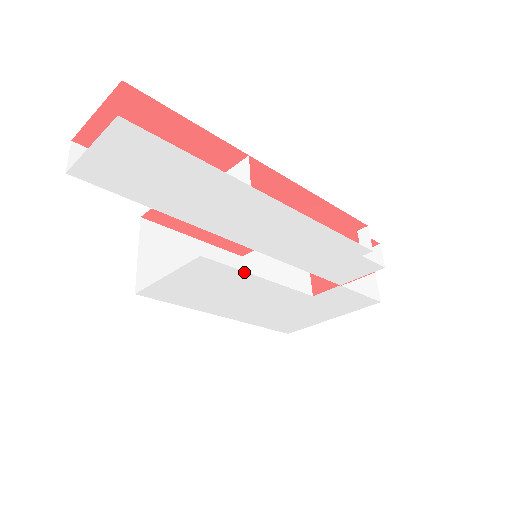
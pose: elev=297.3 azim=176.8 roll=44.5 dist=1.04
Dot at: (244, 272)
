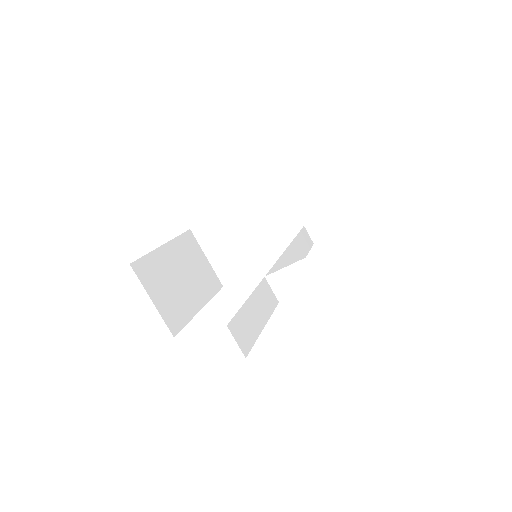
Dot at: occluded
